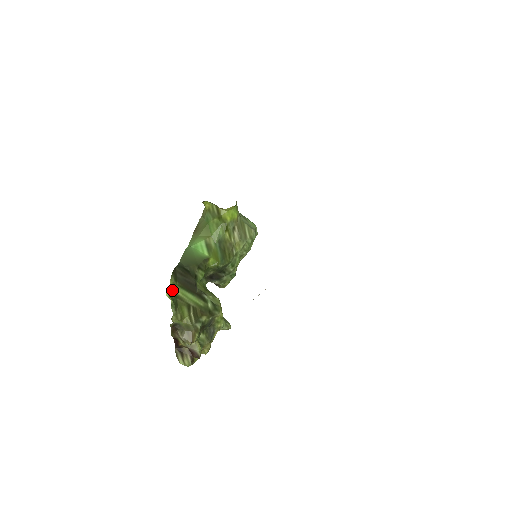
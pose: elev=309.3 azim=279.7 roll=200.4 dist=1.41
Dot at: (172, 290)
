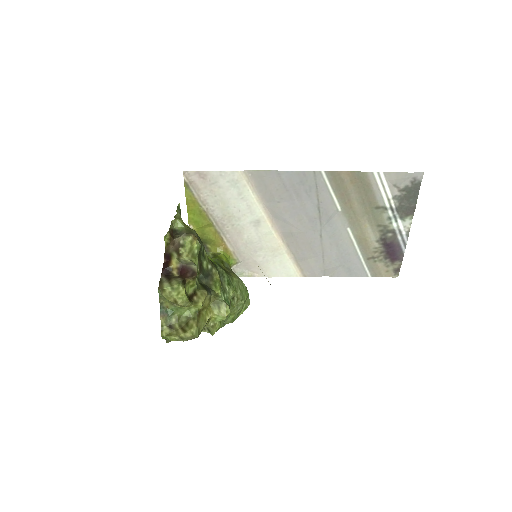
Dot at: occluded
